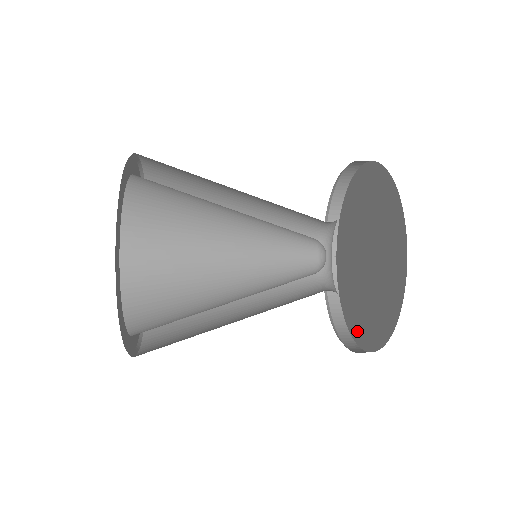
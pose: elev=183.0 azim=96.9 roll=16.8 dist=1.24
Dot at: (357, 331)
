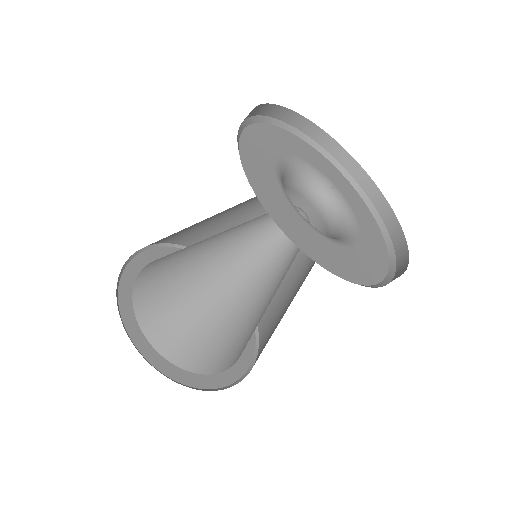
Dot at: occluded
